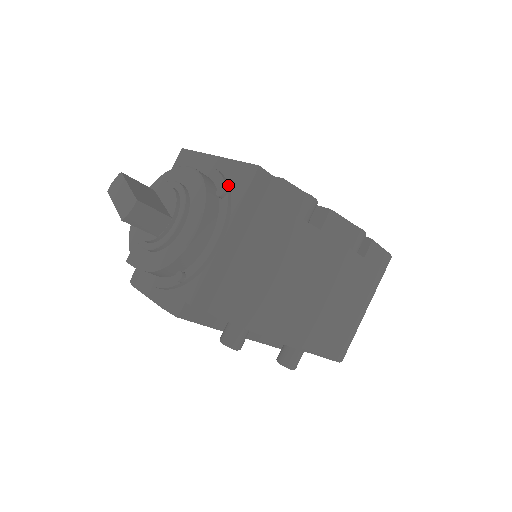
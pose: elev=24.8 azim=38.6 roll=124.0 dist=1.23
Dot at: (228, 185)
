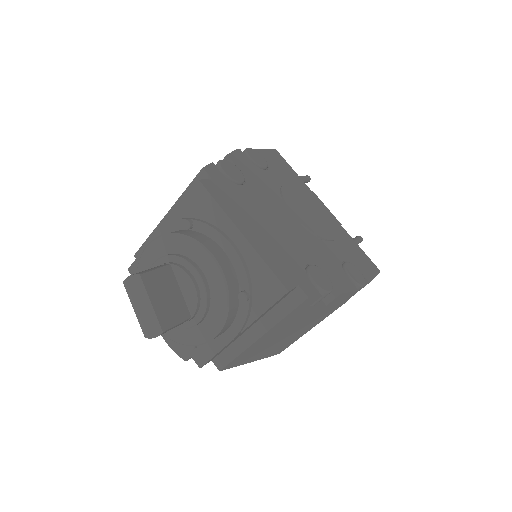
Dot at: (251, 285)
